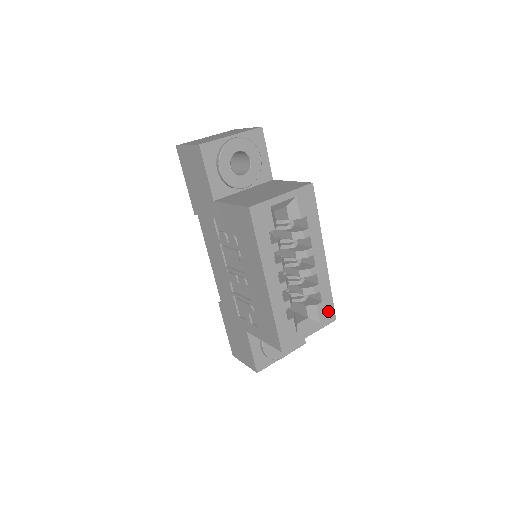
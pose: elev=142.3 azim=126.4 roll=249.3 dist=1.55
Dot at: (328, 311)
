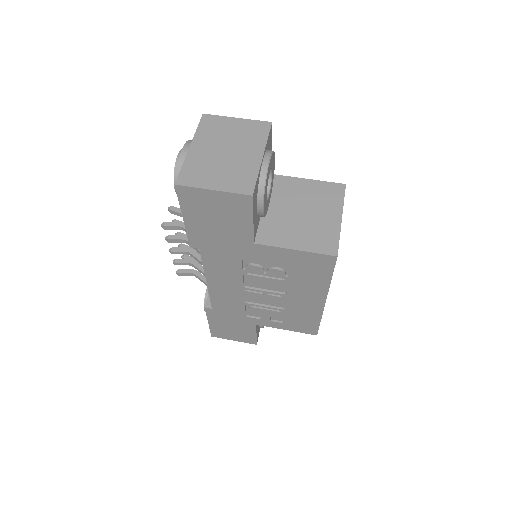
Dot at: occluded
